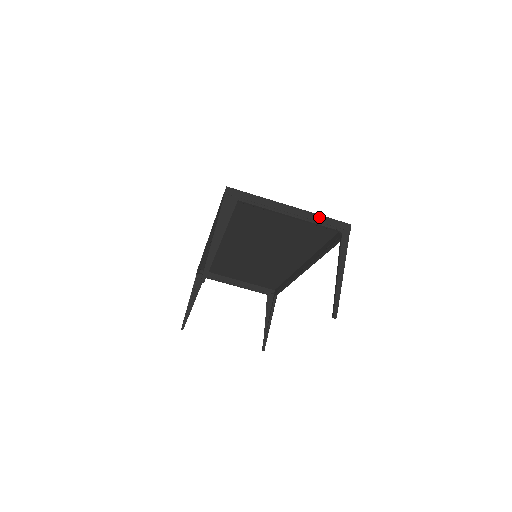
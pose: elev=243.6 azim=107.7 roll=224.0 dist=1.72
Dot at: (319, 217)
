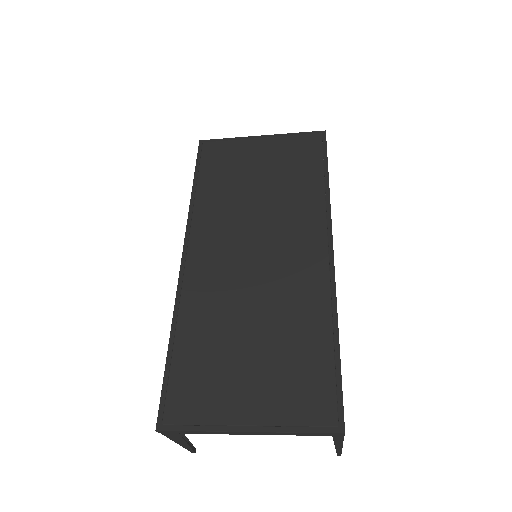
Dot at: (293, 434)
